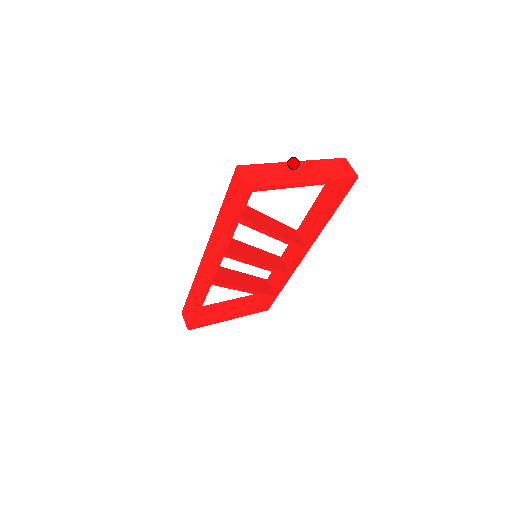
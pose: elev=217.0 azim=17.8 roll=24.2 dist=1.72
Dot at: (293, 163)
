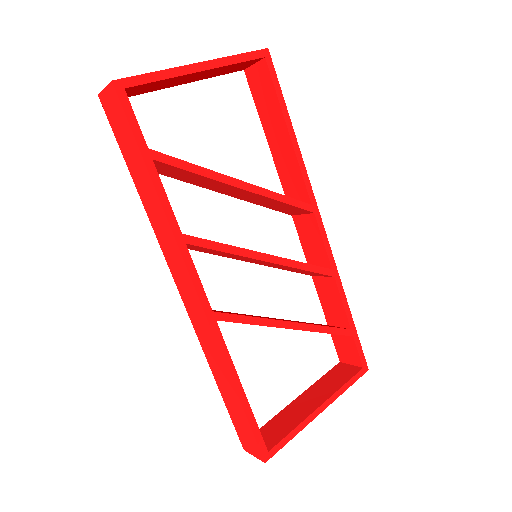
Dot at: occluded
